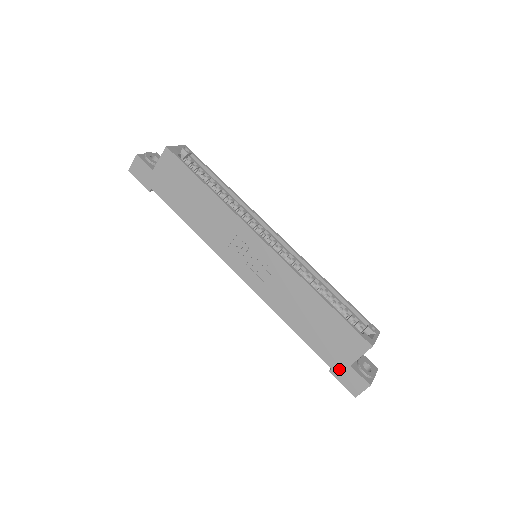
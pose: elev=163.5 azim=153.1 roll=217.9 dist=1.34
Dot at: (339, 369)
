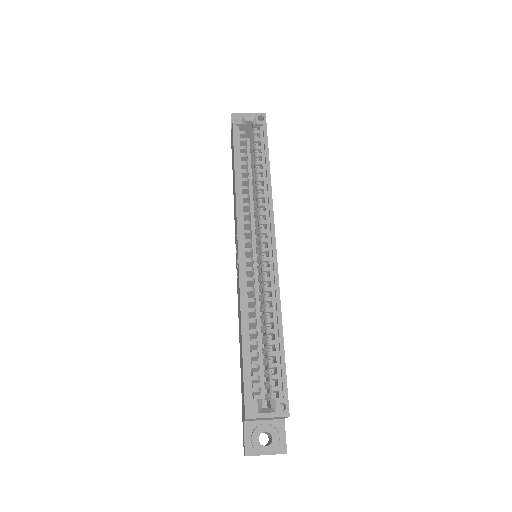
Dot at: occluded
